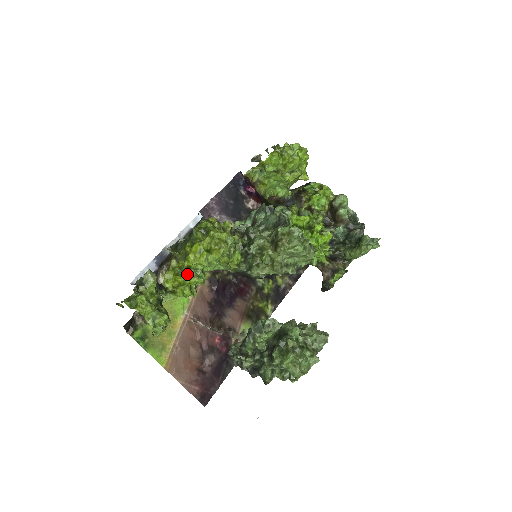
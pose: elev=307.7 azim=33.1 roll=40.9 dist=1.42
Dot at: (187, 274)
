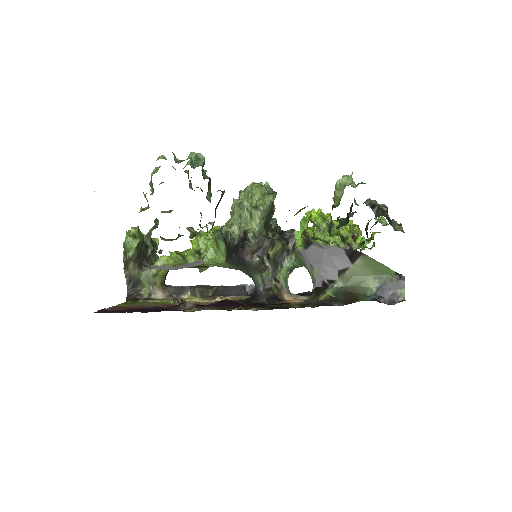
Dot at: occluded
